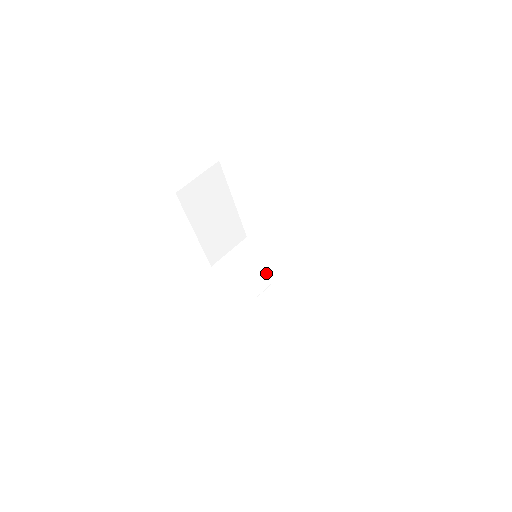
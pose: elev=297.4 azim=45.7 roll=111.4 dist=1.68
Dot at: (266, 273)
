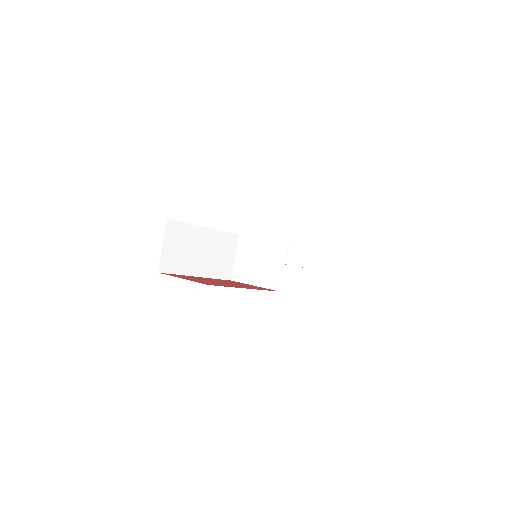
Dot at: (274, 261)
